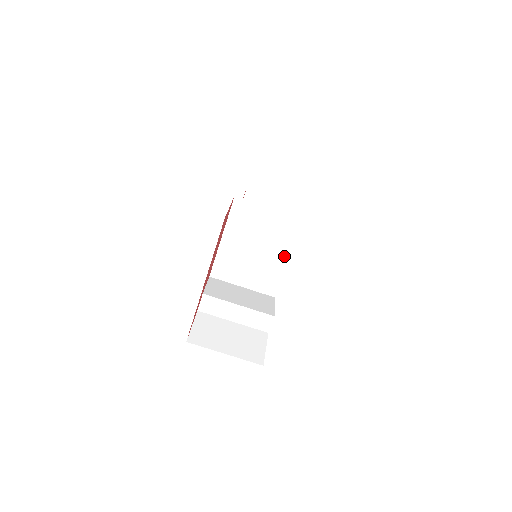
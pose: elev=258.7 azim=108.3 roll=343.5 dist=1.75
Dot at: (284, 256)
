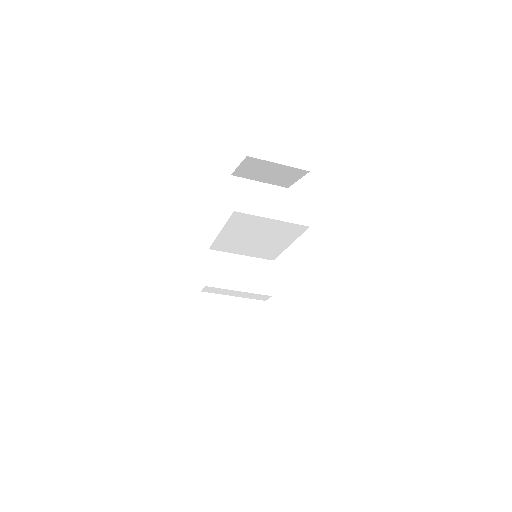
Dot at: (284, 243)
